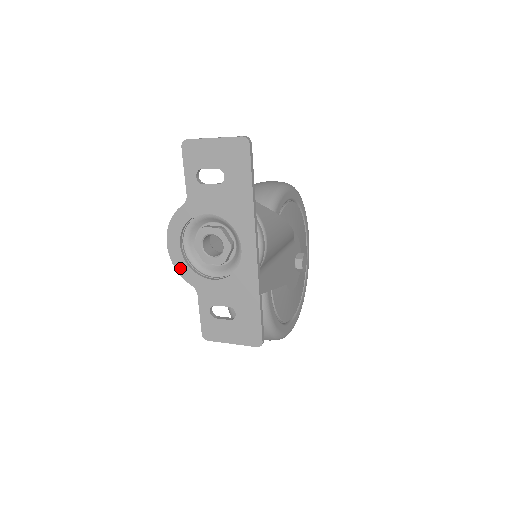
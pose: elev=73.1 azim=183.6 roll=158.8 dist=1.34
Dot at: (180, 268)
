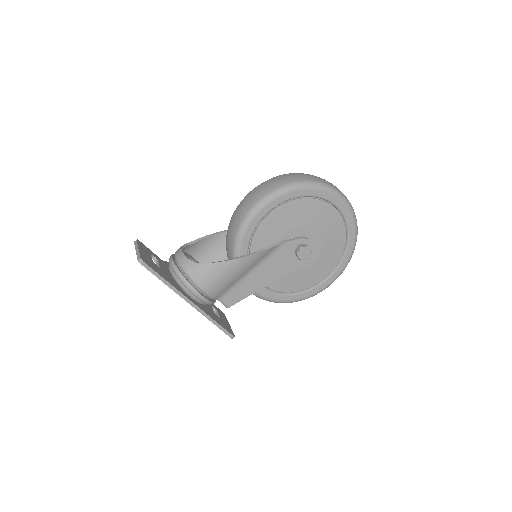
Dot at: occluded
